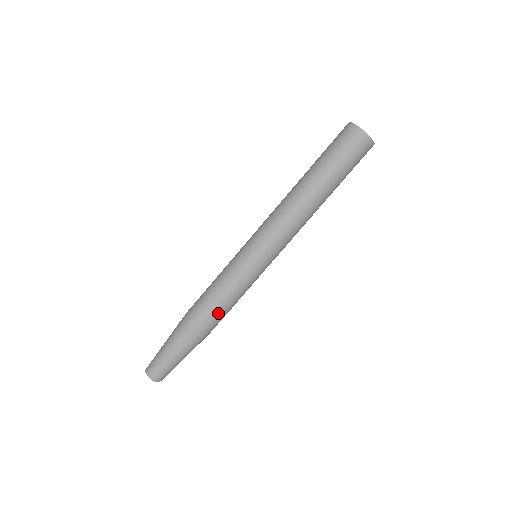
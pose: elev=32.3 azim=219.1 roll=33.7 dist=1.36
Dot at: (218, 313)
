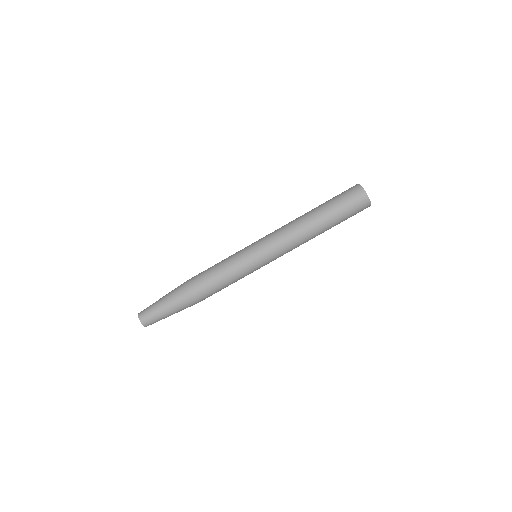
Dot at: (212, 287)
